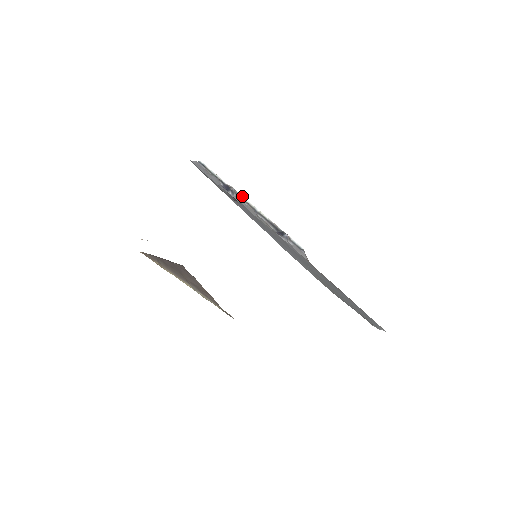
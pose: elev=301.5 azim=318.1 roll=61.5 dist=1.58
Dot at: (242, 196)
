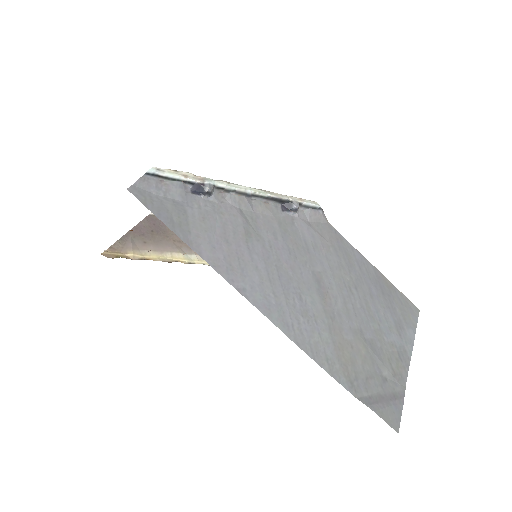
Dot at: (224, 186)
